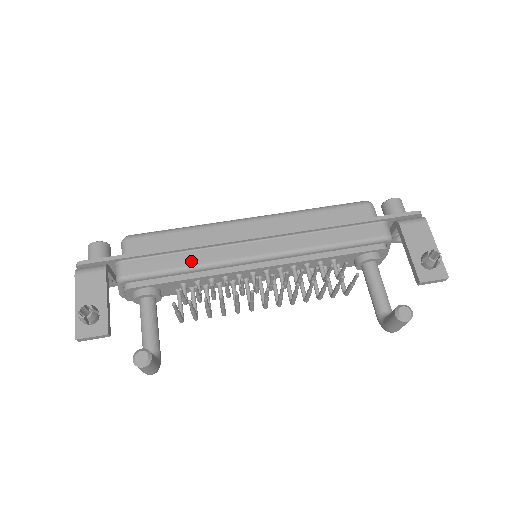
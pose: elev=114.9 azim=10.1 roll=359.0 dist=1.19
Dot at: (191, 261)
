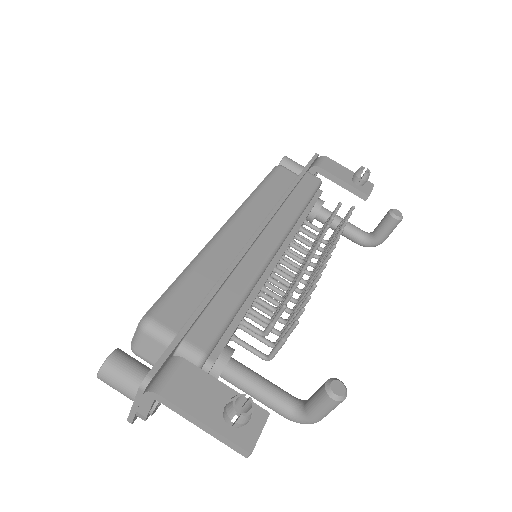
Dot at: (240, 287)
